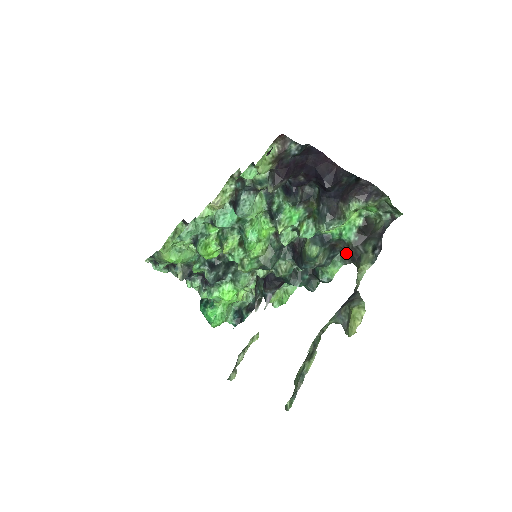
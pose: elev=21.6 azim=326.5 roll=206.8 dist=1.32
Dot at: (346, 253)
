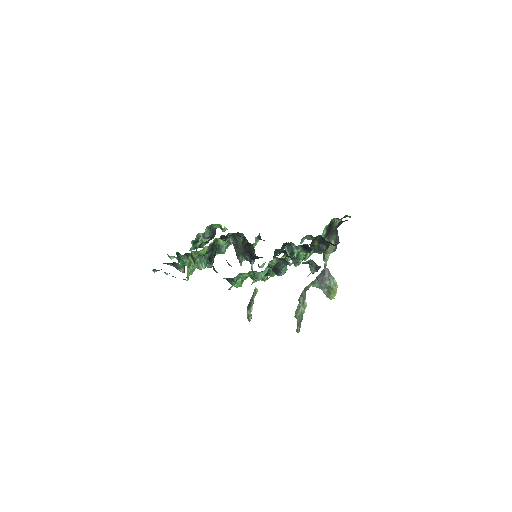
Dot at: (311, 236)
